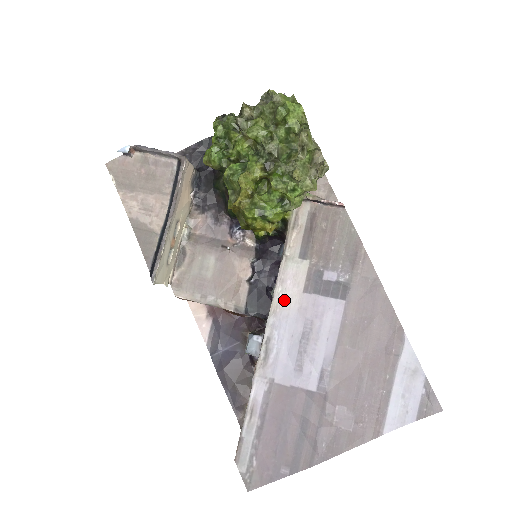
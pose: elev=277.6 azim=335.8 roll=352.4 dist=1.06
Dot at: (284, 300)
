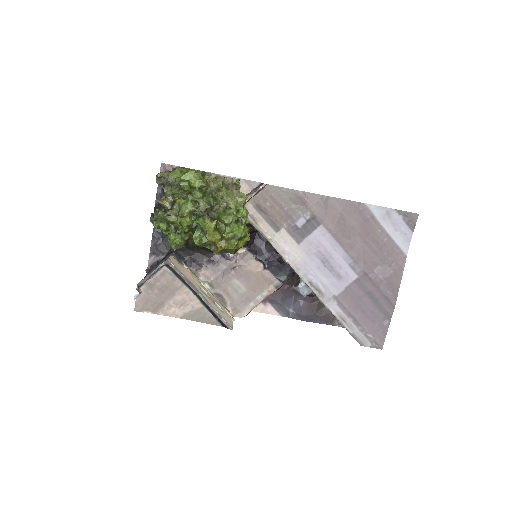
Dot at: (295, 259)
